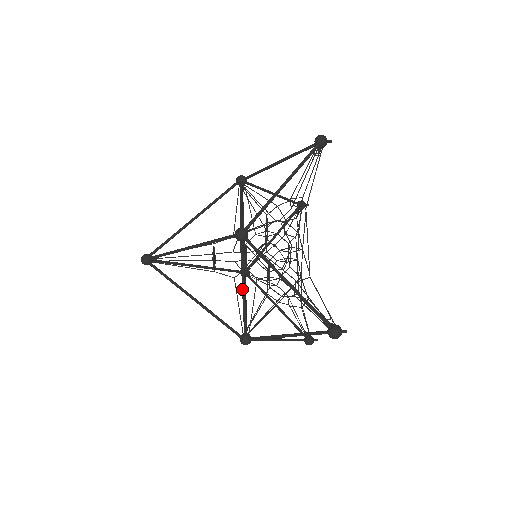
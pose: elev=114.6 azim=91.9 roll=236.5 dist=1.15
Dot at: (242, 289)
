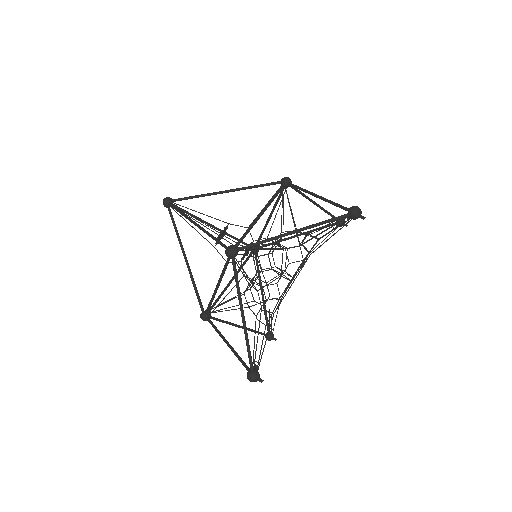
Dot at: (216, 286)
